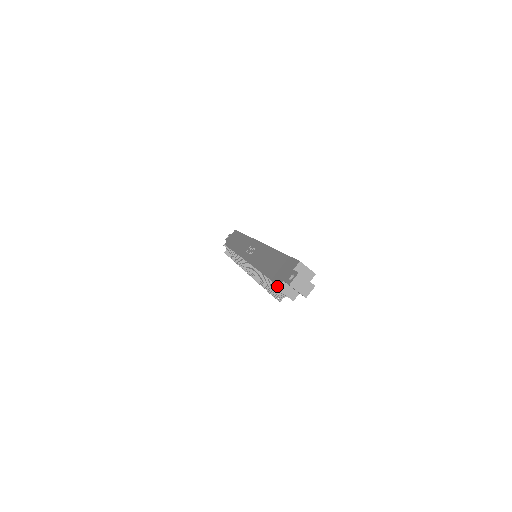
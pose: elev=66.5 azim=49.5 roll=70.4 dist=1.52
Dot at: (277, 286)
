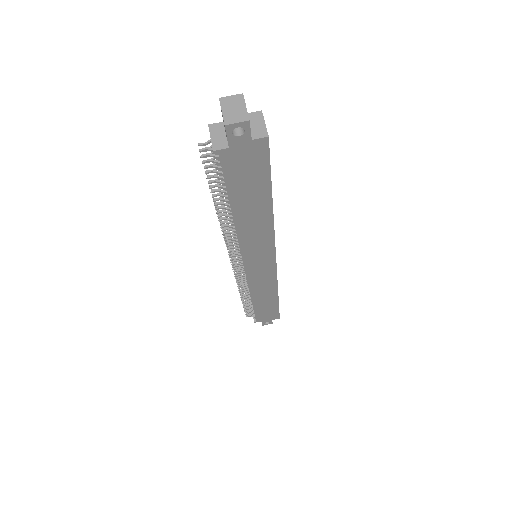
Dot at: occluded
